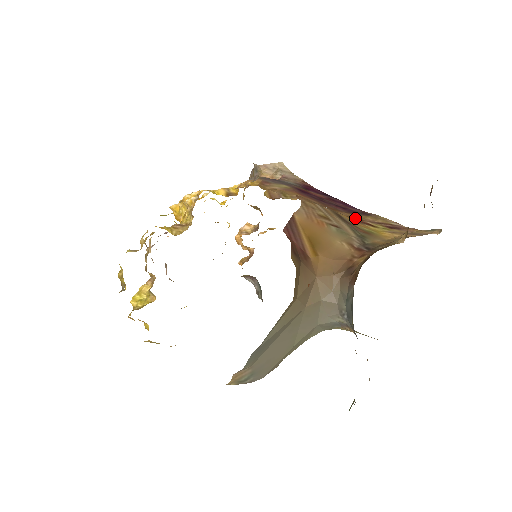
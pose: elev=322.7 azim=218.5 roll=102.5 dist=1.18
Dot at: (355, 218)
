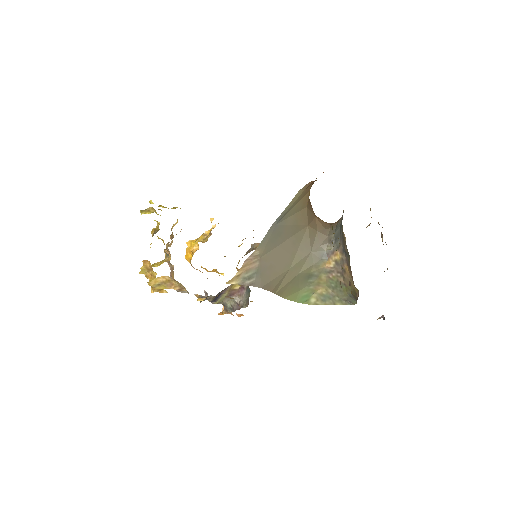
Dot at: occluded
